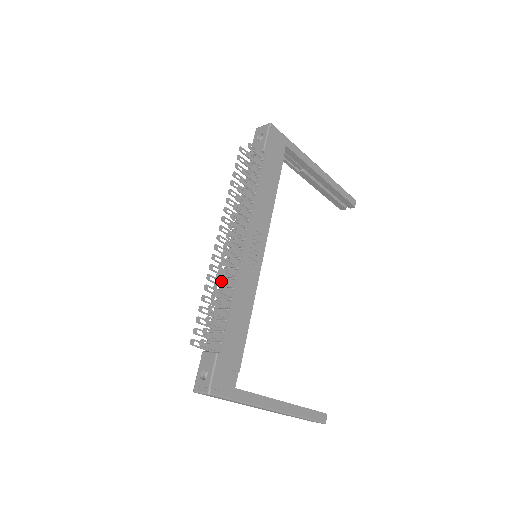
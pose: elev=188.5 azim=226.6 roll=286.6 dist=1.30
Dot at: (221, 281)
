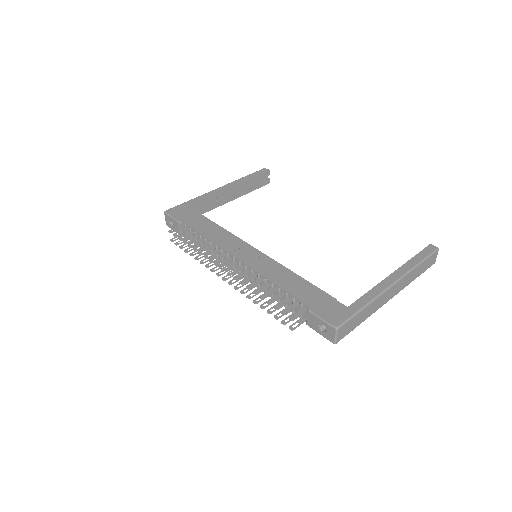
Dot at: occluded
